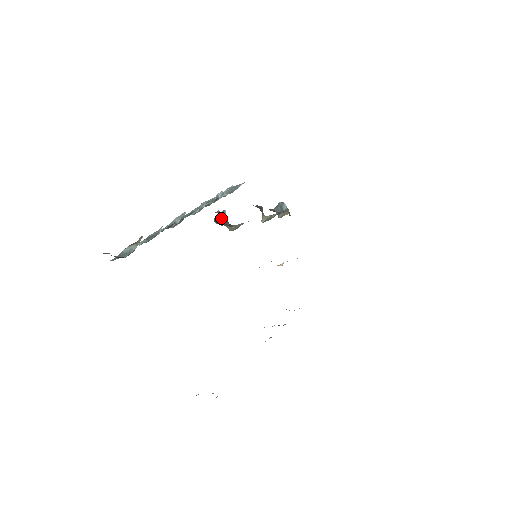
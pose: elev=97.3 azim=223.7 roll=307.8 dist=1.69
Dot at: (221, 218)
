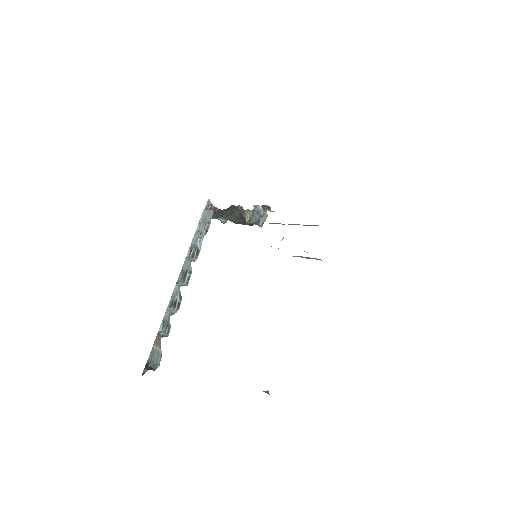
Dot at: occluded
